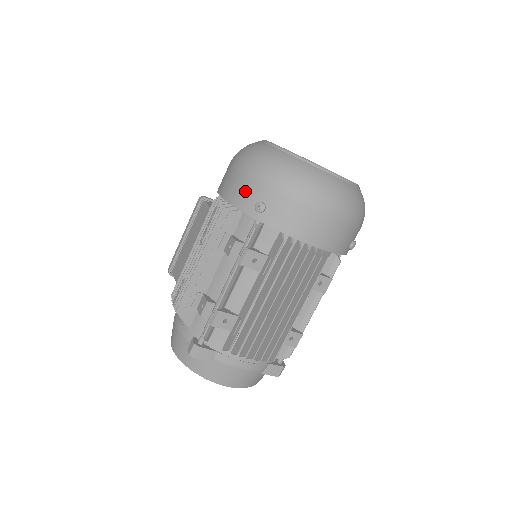
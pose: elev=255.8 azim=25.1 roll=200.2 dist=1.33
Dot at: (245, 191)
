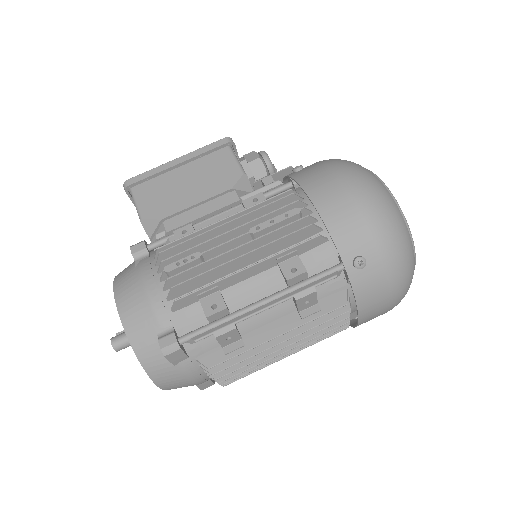
Dot at: (355, 232)
